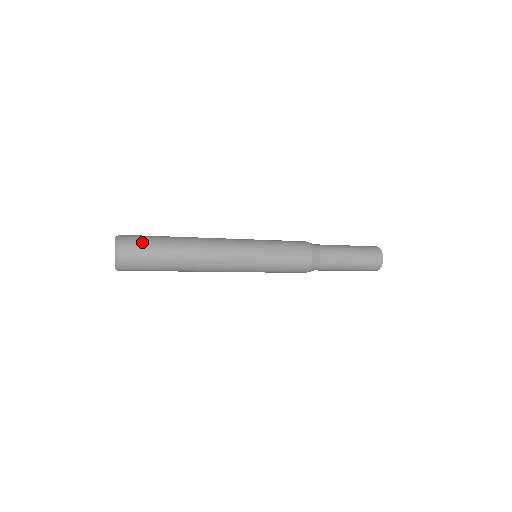
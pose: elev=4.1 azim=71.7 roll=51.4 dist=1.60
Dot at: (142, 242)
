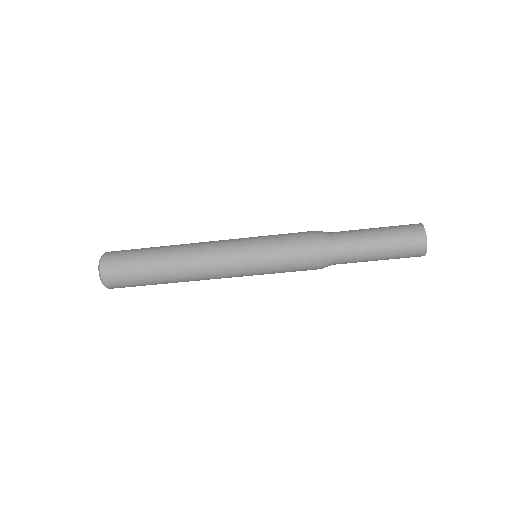
Dot at: (128, 250)
